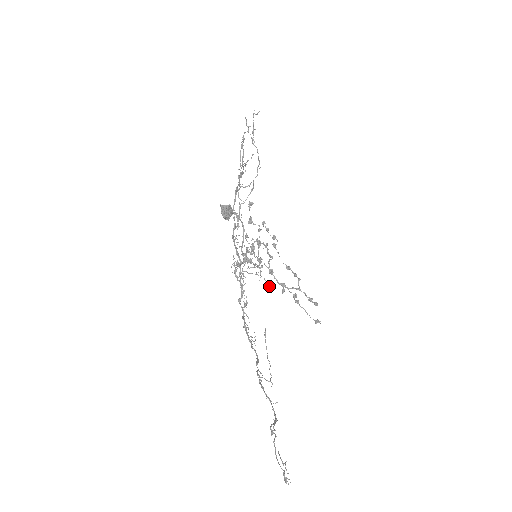
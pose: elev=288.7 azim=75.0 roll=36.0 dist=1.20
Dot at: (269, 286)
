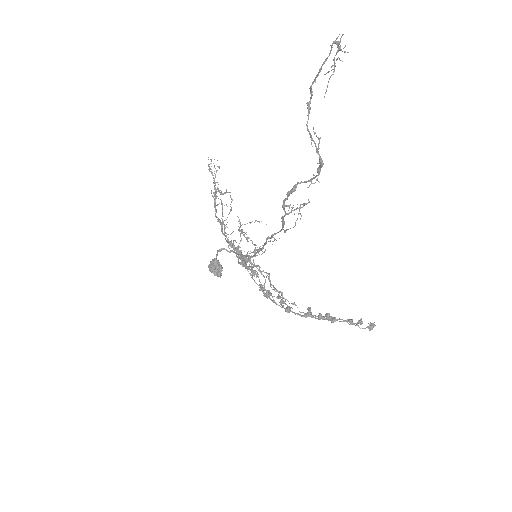
Dot at: (288, 301)
